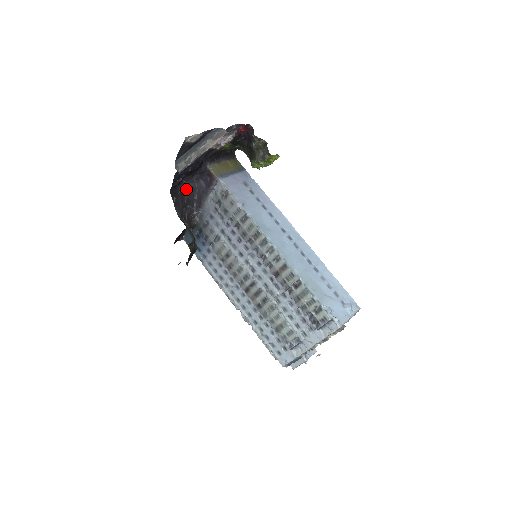
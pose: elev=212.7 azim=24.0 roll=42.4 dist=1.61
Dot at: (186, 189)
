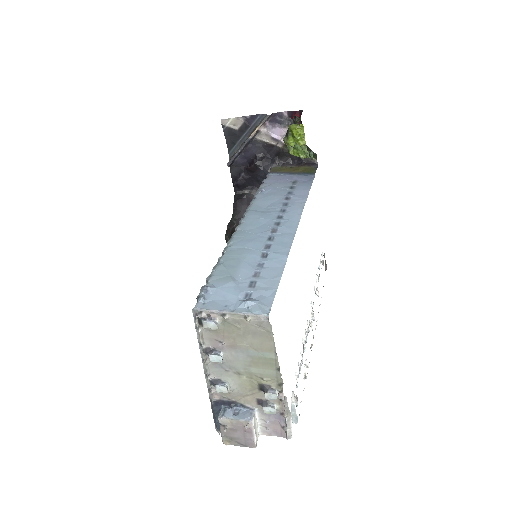
Dot at: occluded
